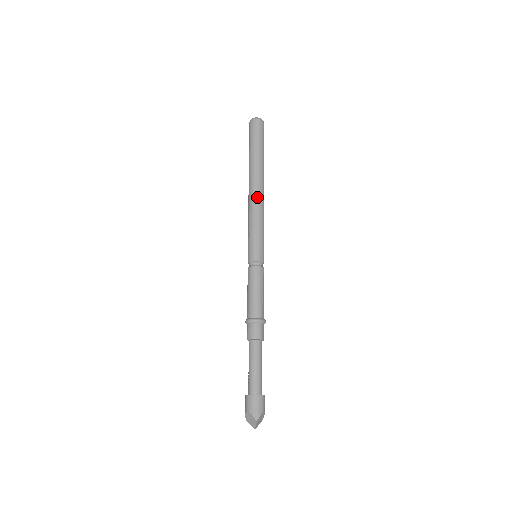
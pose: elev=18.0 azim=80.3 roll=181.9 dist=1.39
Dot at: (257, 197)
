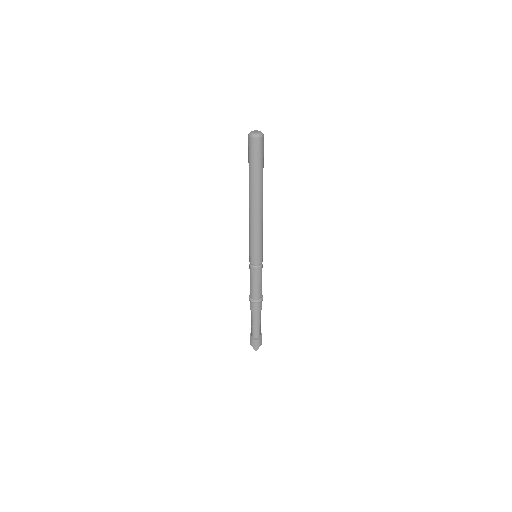
Dot at: (255, 216)
